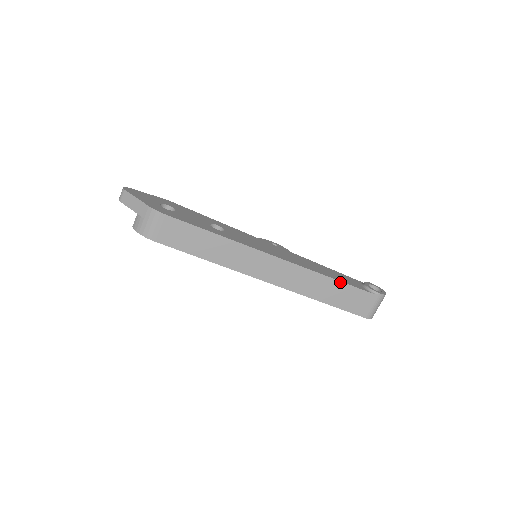
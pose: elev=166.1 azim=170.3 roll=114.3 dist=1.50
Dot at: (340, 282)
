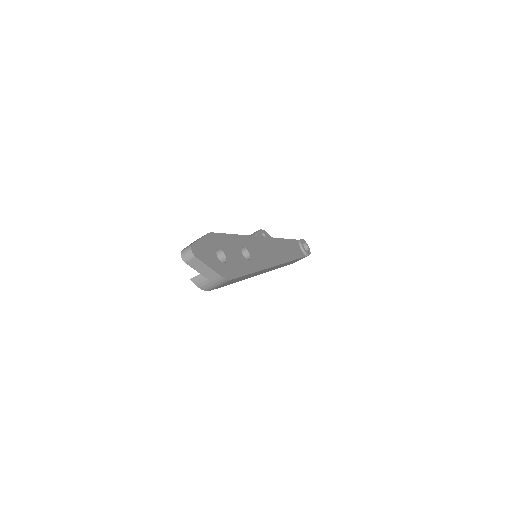
Dot at: (296, 259)
